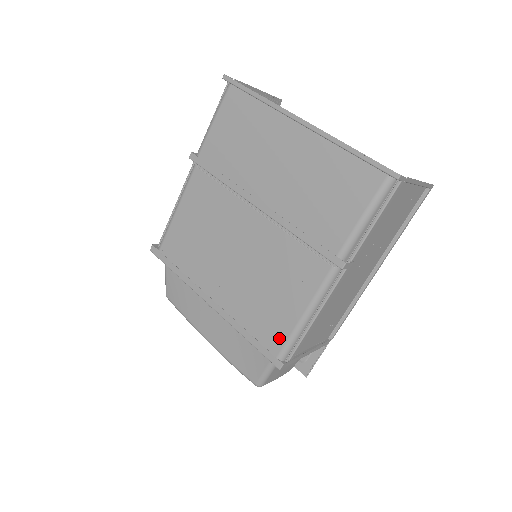
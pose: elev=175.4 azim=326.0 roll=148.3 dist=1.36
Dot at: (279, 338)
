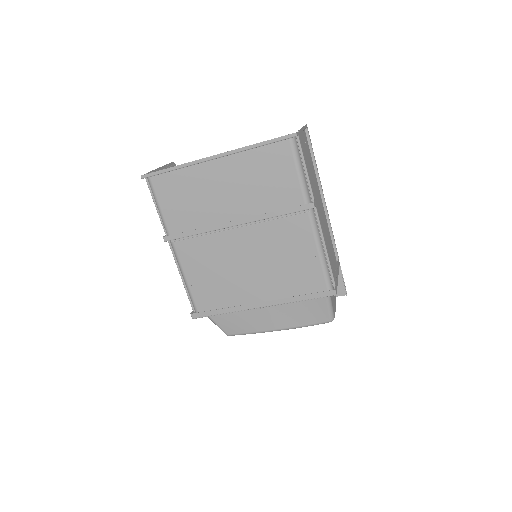
Dot at: (318, 280)
